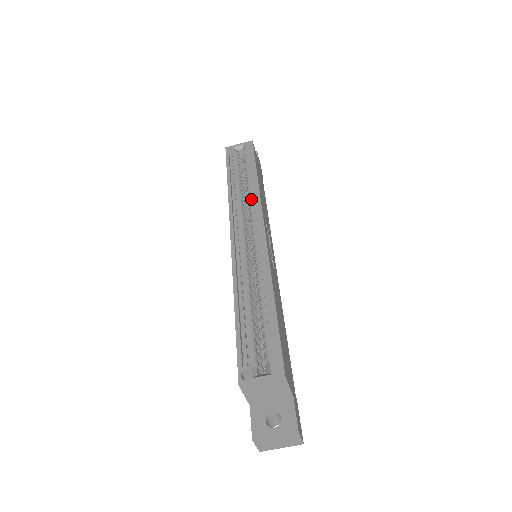
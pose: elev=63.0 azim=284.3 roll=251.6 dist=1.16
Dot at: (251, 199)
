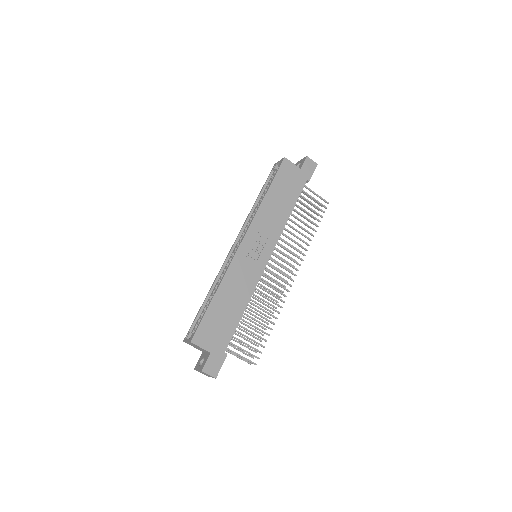
Dot at: occluded
